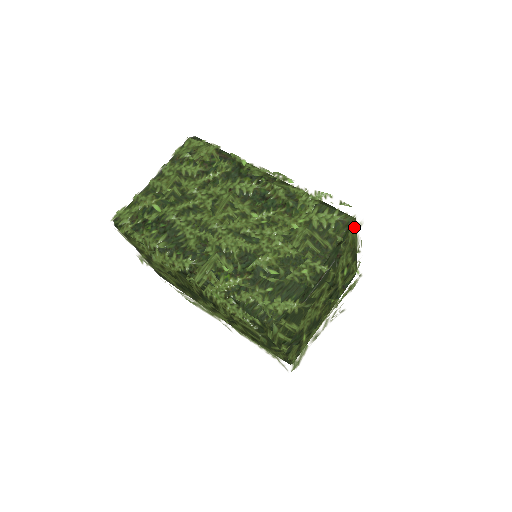
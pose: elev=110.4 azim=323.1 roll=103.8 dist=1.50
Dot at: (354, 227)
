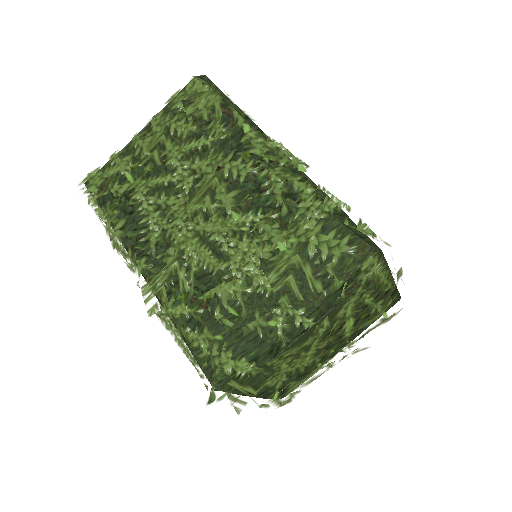
Dot at: (367, 269)
